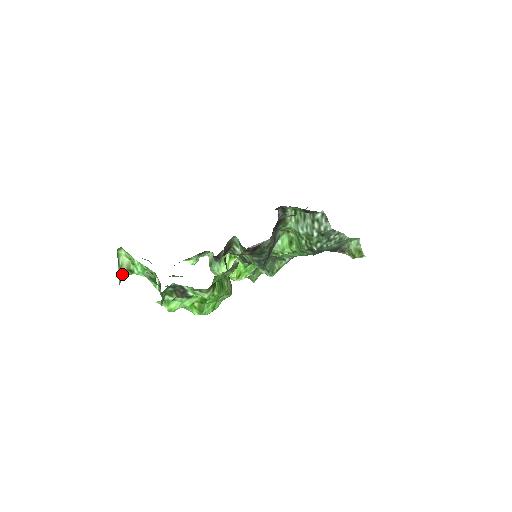
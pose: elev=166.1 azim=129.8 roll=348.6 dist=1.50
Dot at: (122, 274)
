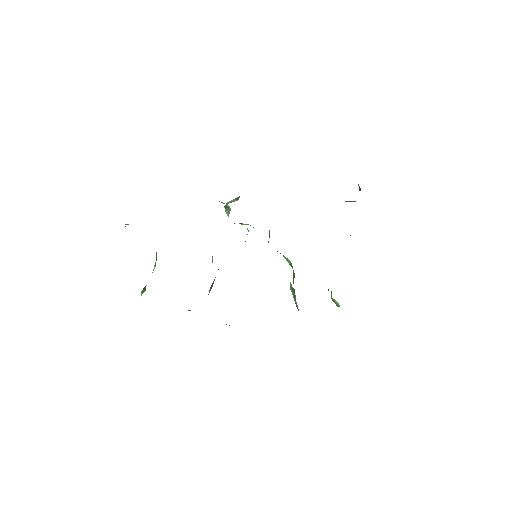
Dot at: occluded
